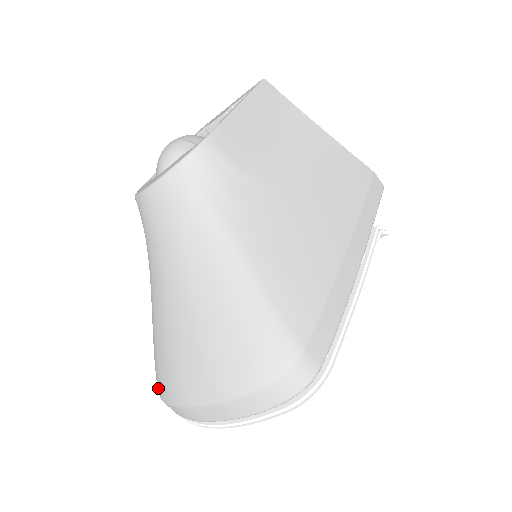
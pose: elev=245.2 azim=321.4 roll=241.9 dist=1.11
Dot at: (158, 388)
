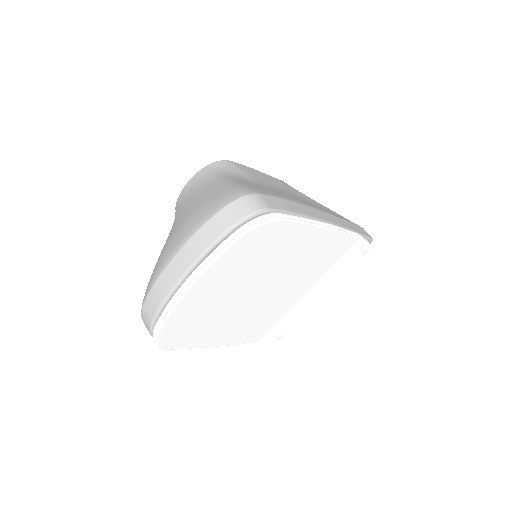
Dot at: occluded
